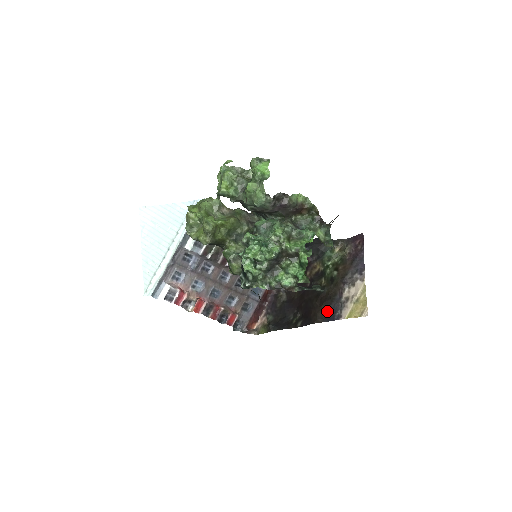
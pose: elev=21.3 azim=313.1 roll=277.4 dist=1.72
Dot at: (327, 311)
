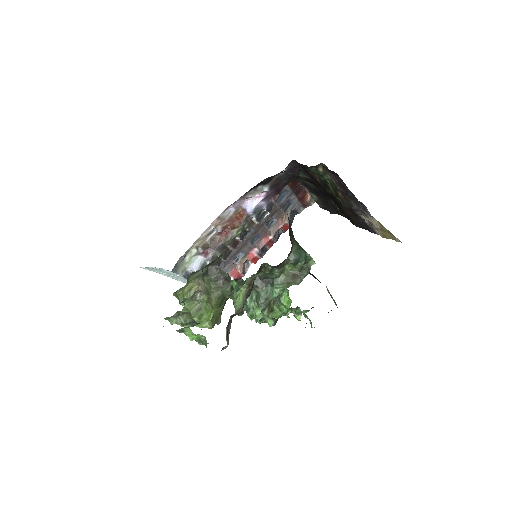
Dot at: (360, 224)
